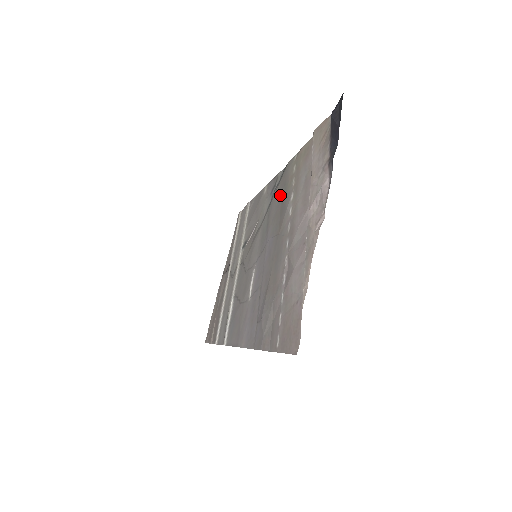
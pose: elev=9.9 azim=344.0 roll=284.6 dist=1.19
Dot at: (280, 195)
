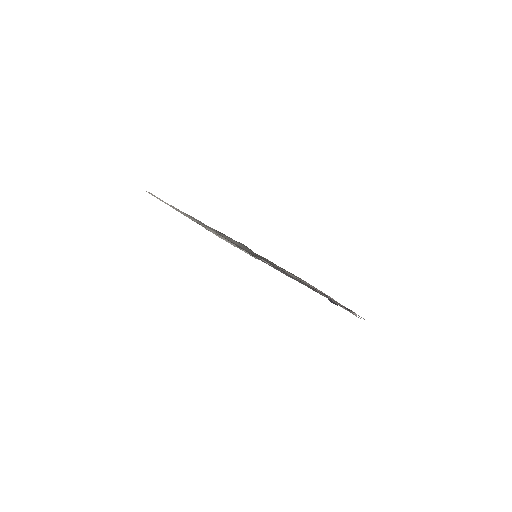
Dot at: occluded
